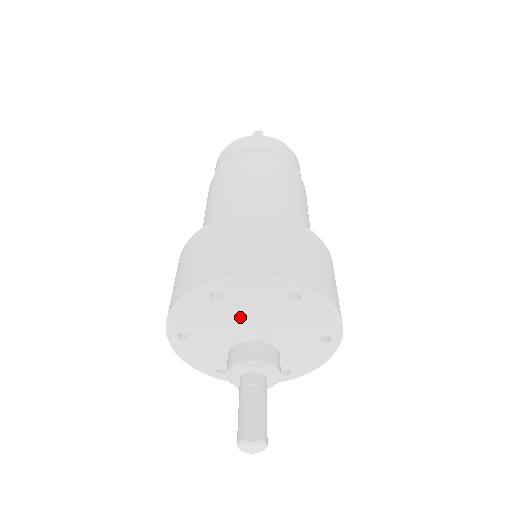
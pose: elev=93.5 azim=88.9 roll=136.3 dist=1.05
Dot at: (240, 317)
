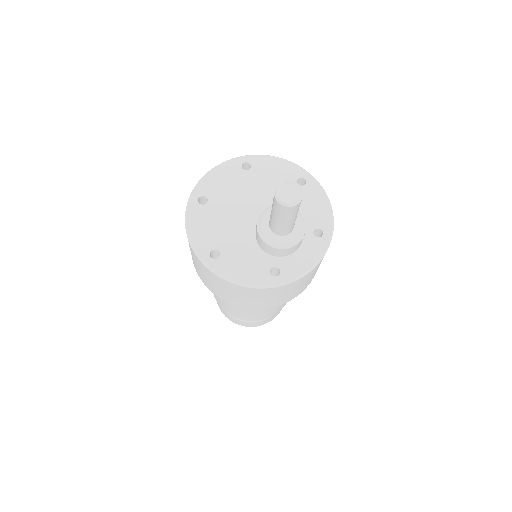
Dot at: (233, 206)
